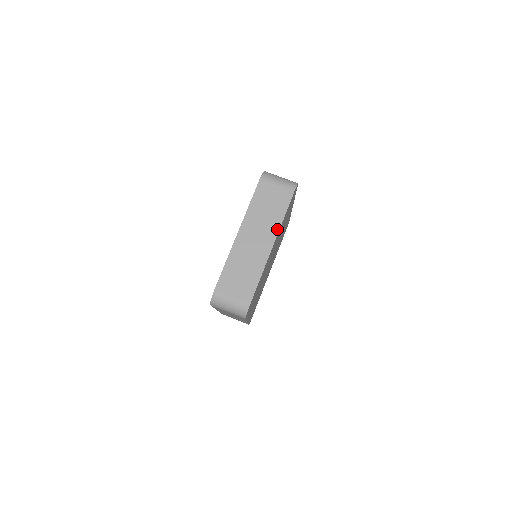
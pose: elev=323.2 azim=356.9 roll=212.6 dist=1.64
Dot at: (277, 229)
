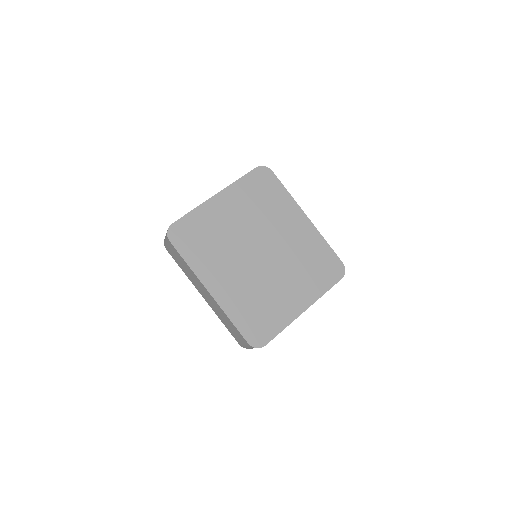
Dot at: (228, 187)
